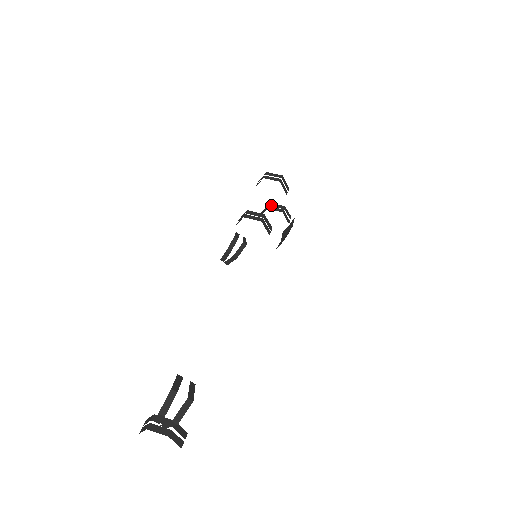
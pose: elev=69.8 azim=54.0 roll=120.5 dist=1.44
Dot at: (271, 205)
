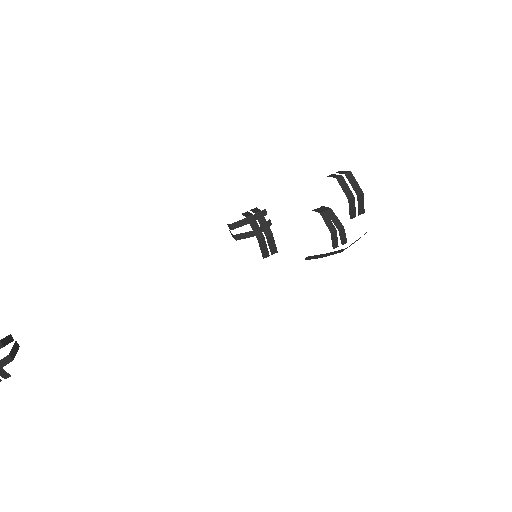
Dot at: (330, 211)
